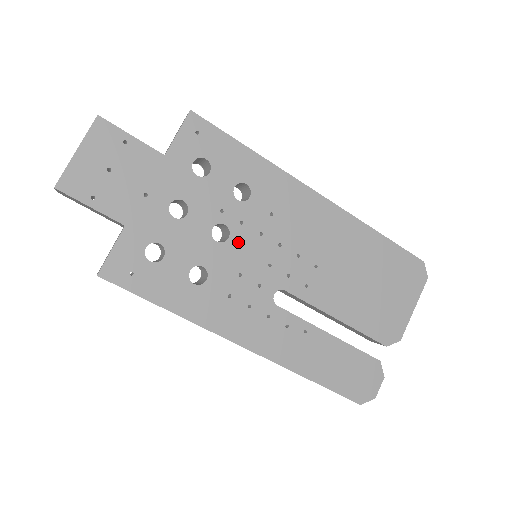
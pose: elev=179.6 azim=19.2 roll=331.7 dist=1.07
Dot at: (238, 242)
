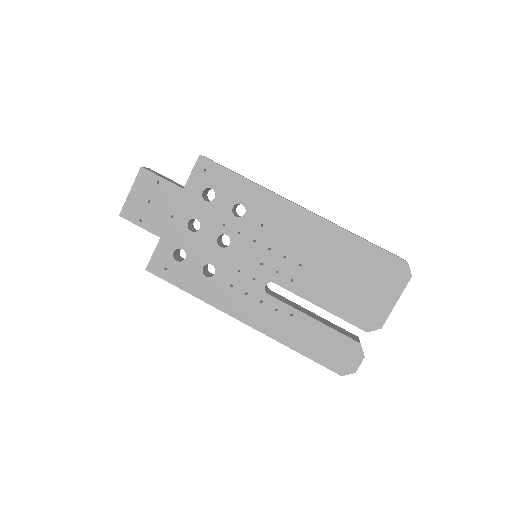
Dot at: (237, 247)
